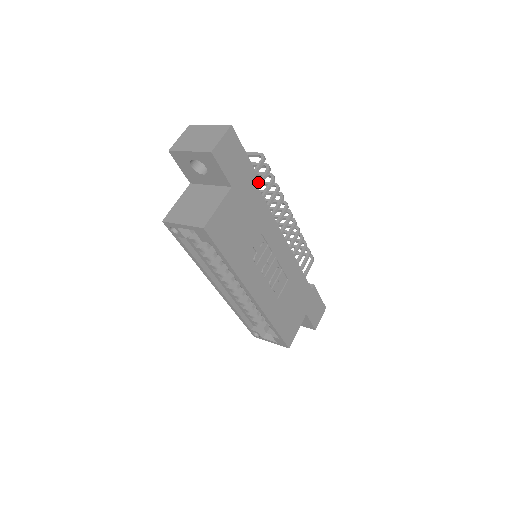
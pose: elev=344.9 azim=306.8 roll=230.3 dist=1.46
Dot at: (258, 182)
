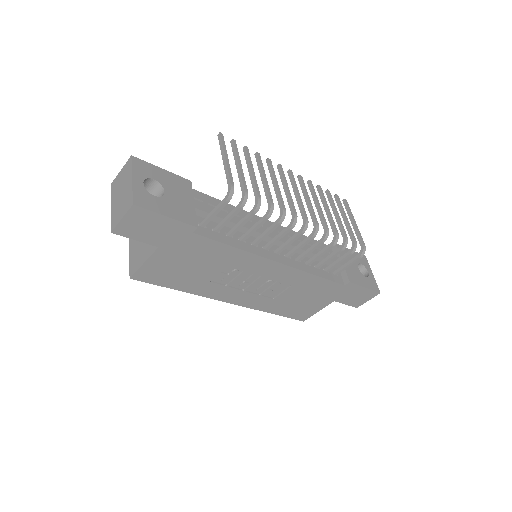
Dot at: (224, 218)
